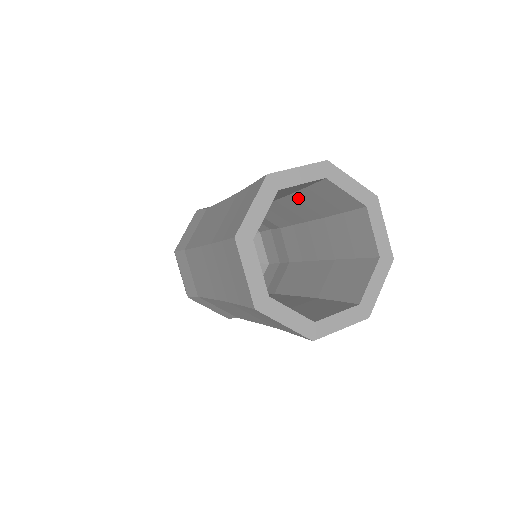
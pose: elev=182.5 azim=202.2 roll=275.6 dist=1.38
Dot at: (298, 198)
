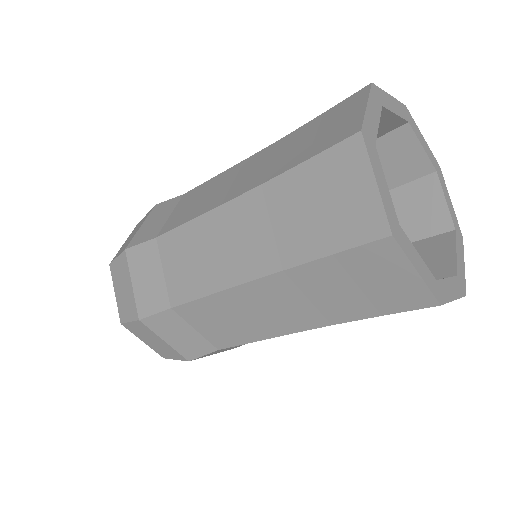
Dot at: occluded
